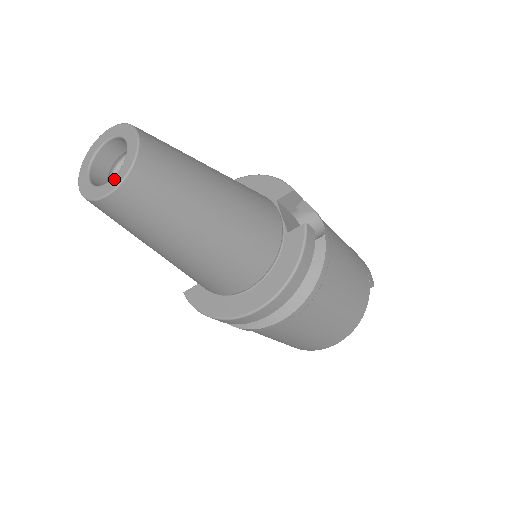
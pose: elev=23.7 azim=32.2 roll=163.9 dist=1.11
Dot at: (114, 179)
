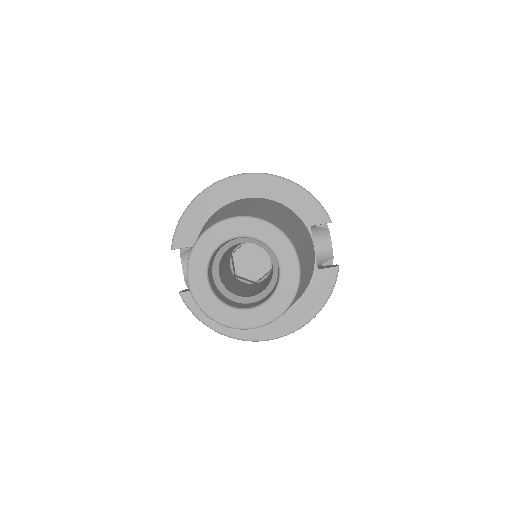
Dot at: (260, 311)
